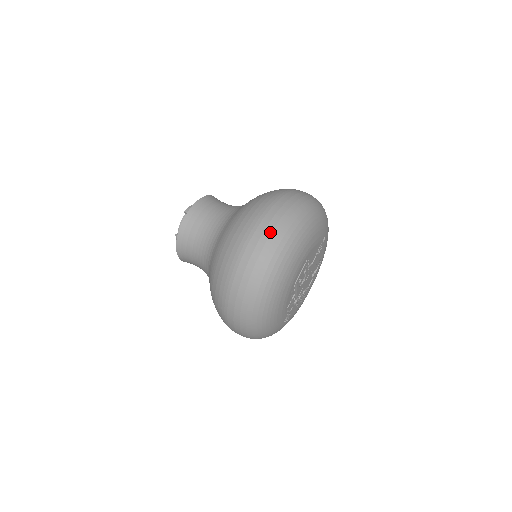
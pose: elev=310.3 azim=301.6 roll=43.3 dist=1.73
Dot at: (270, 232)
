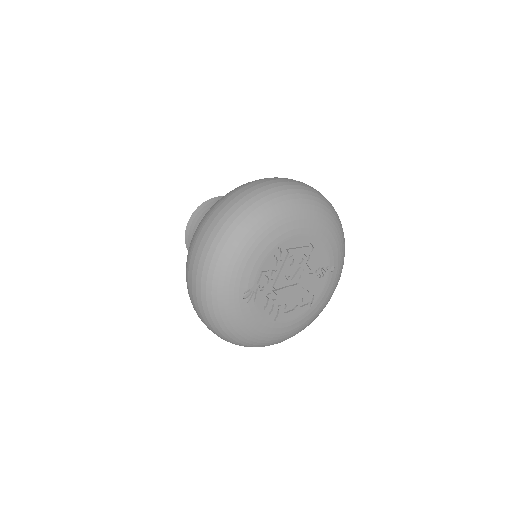
Dot at: (300, 182)
